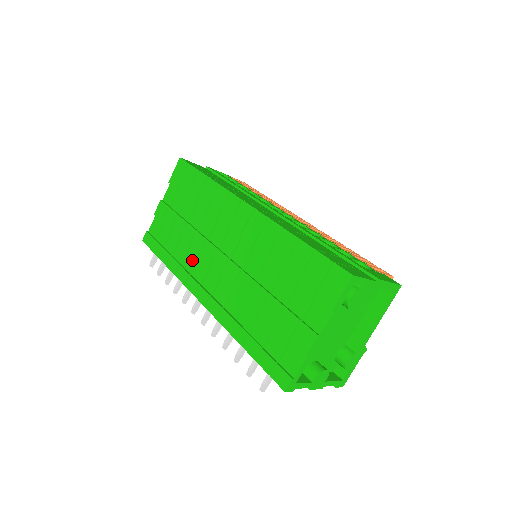
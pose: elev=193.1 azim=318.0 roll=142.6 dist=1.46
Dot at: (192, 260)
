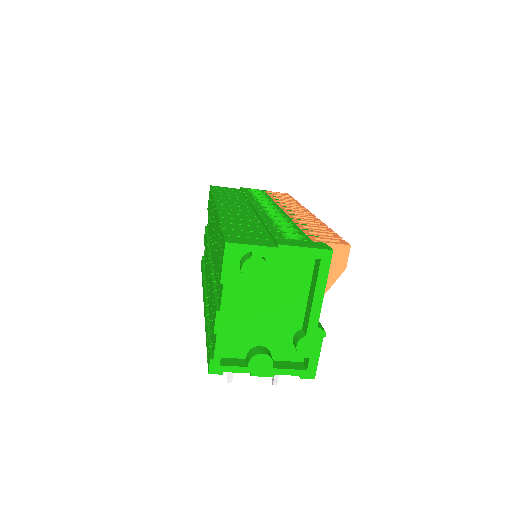
Dot at: occluded
